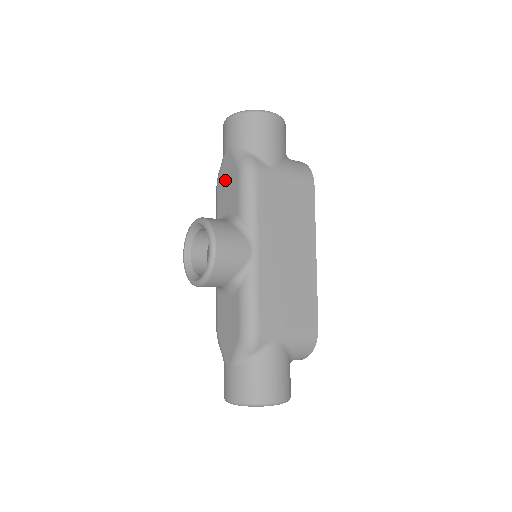
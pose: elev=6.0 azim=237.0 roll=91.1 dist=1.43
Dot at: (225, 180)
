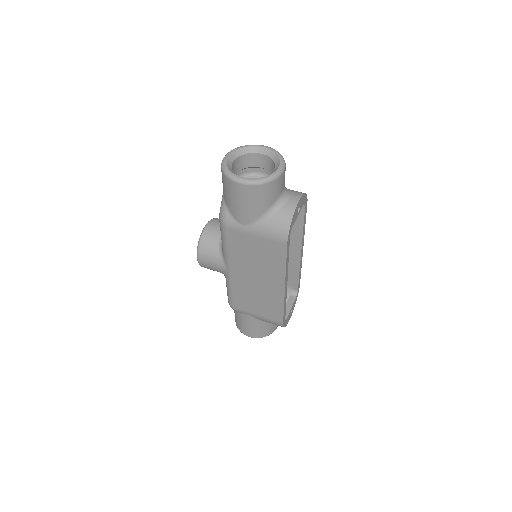
Dot at: occluded
